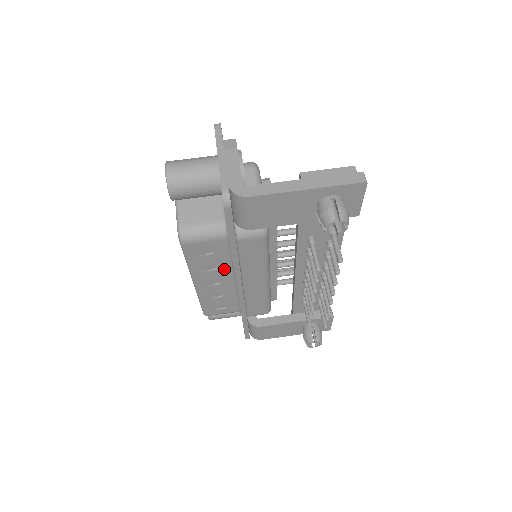
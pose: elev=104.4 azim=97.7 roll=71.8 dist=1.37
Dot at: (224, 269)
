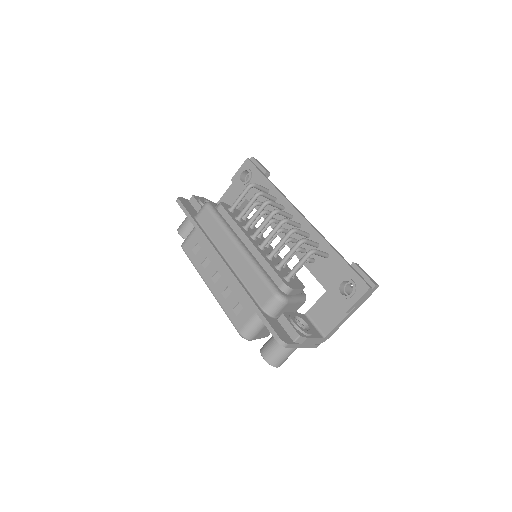
Dot at: occluded
